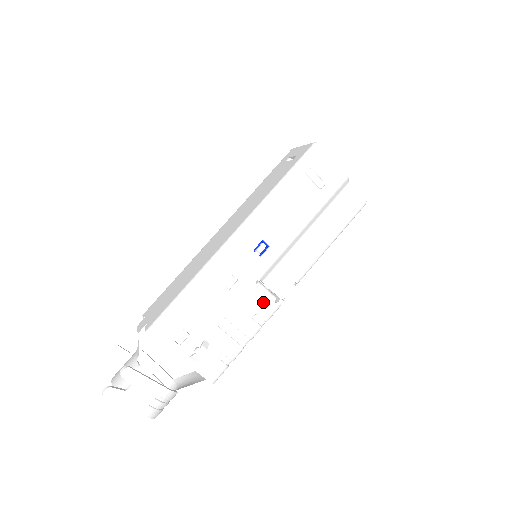
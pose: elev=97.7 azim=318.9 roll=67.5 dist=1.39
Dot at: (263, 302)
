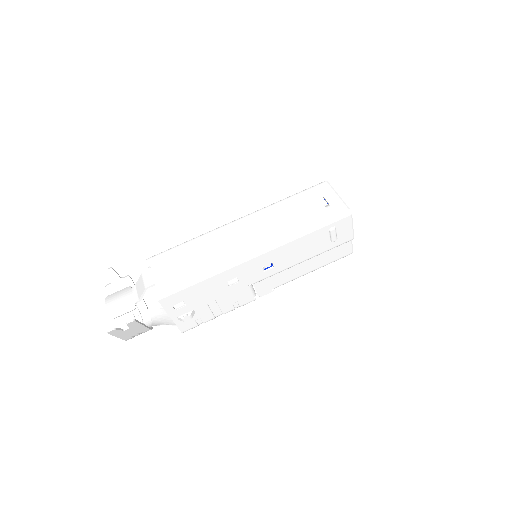
Dot at: (246, 296)
